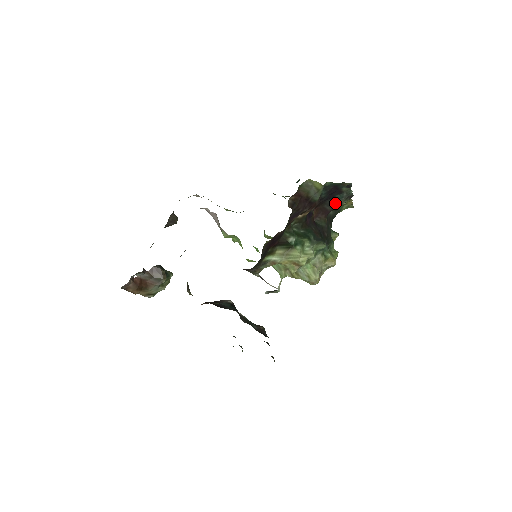
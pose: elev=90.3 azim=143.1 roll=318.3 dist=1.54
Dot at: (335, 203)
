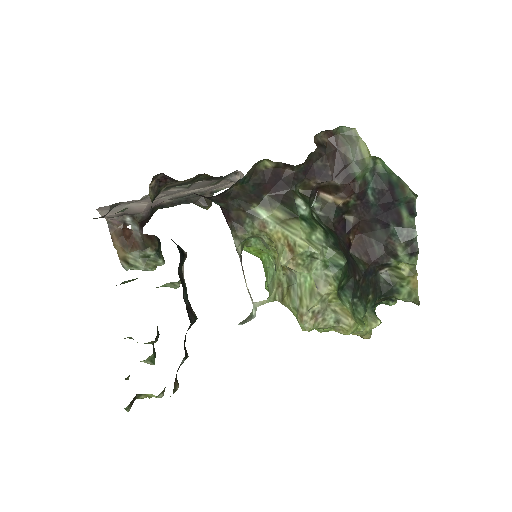
Dot at: (388, 244)
